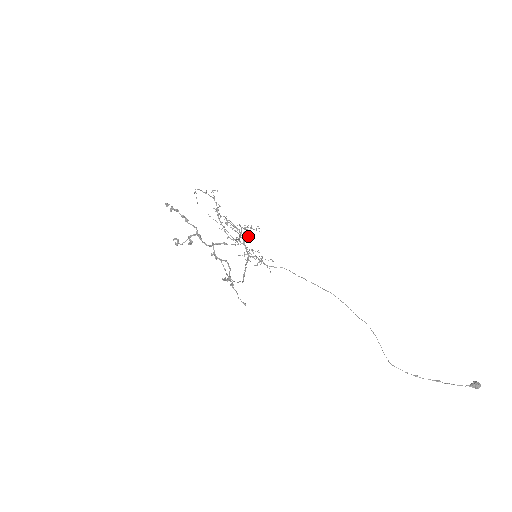
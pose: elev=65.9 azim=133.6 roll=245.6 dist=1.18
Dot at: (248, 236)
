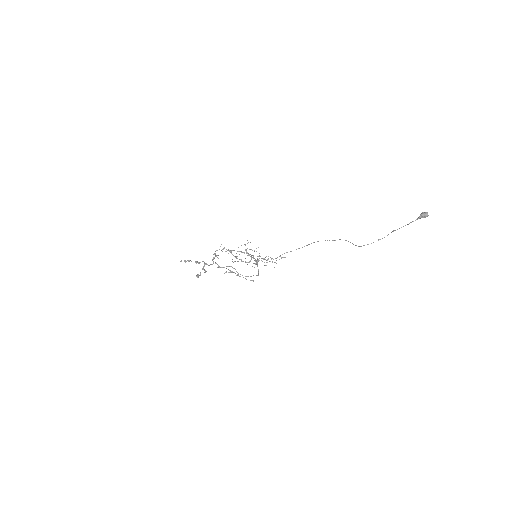
Dot at: occluded
